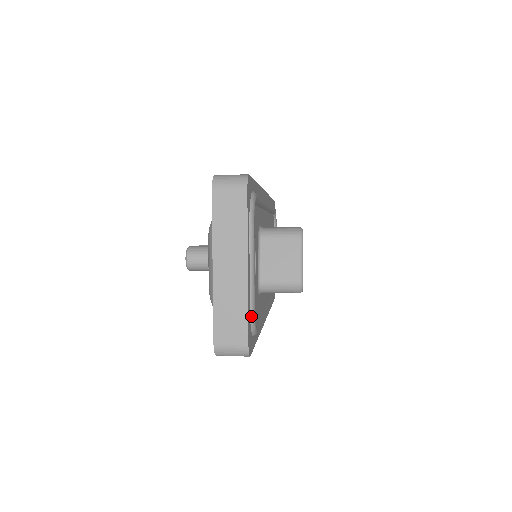
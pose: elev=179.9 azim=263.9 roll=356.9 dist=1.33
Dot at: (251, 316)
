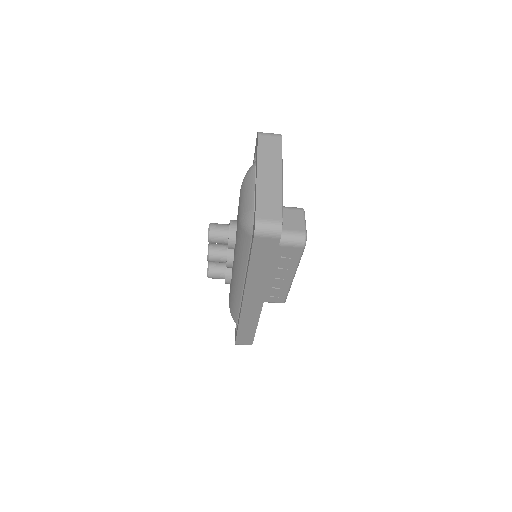
Dot at: occluded
